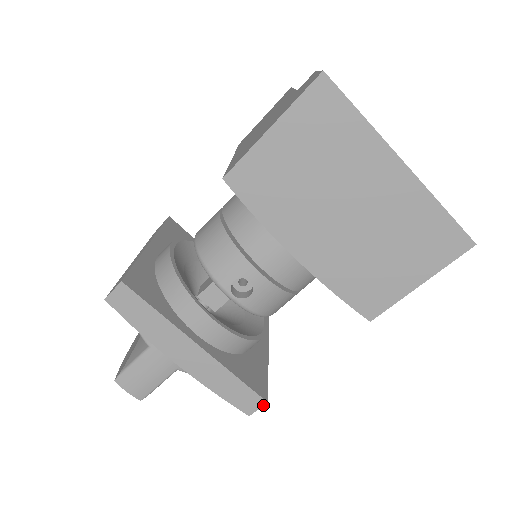
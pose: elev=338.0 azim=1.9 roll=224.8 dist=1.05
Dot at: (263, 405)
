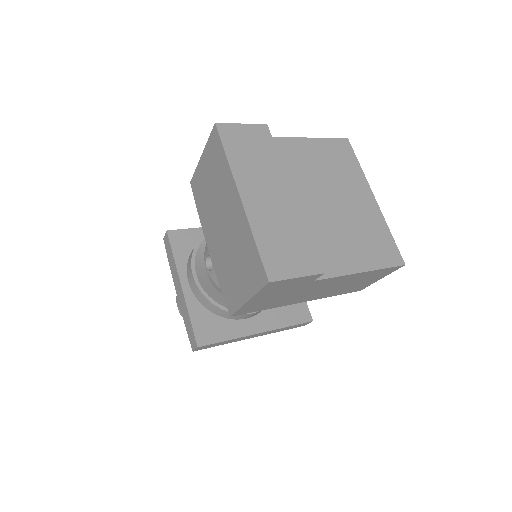
Dot at: (196, 348)
